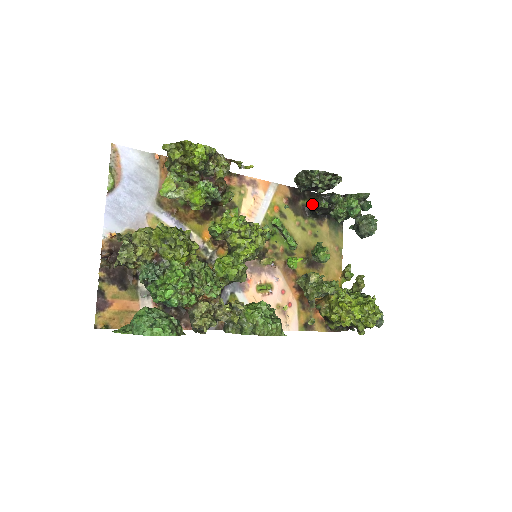
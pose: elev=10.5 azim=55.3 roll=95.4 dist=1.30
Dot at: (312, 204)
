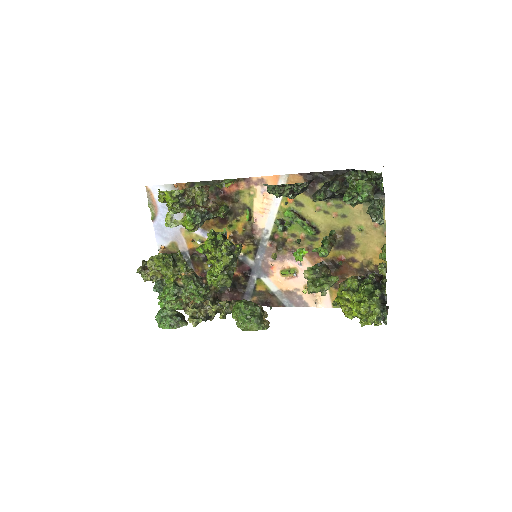
Dot at: occluded
